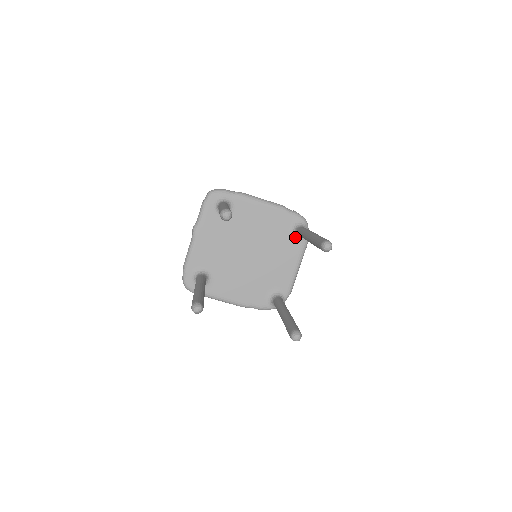
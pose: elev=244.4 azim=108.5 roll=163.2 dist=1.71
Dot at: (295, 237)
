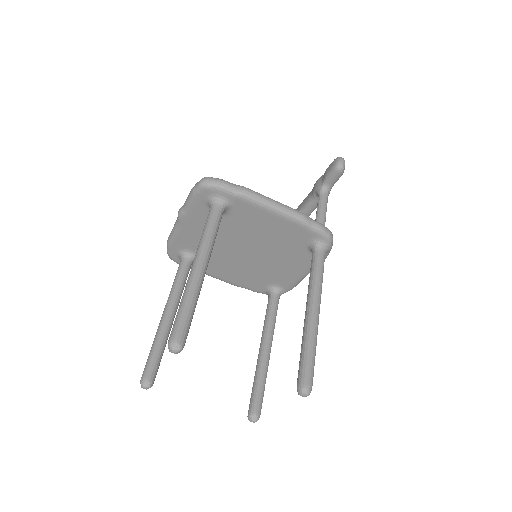
Dot at: (311, 252)
